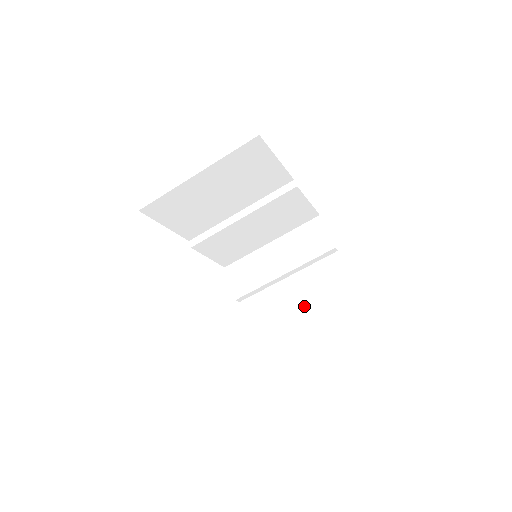
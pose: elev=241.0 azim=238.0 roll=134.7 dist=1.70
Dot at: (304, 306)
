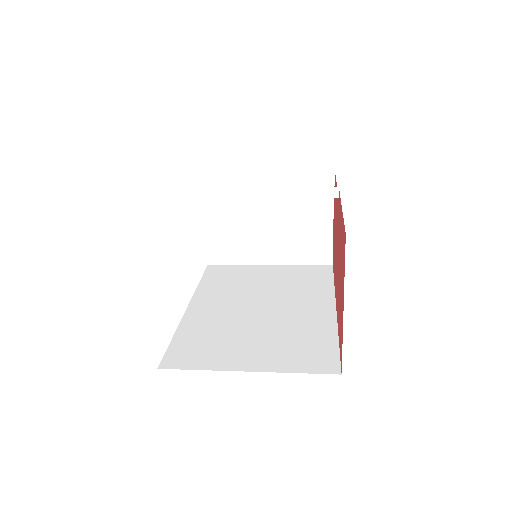
Dot at: (274, 251)
